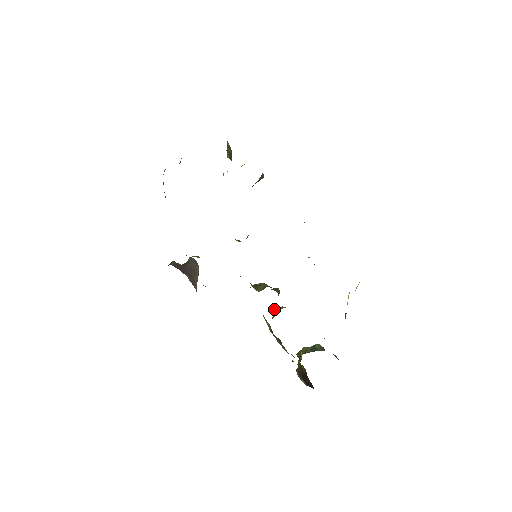
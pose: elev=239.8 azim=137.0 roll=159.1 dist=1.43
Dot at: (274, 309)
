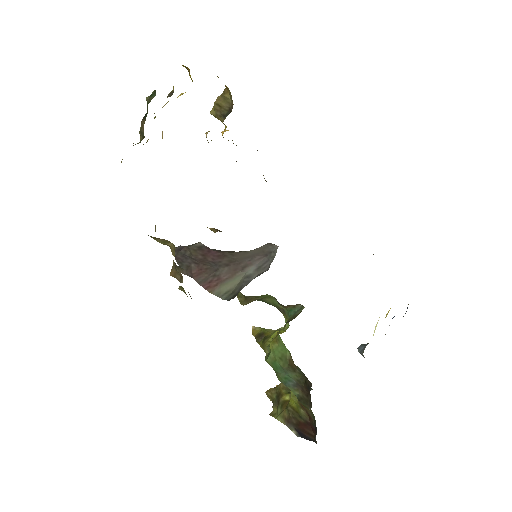
Dot at: (252, 331)
